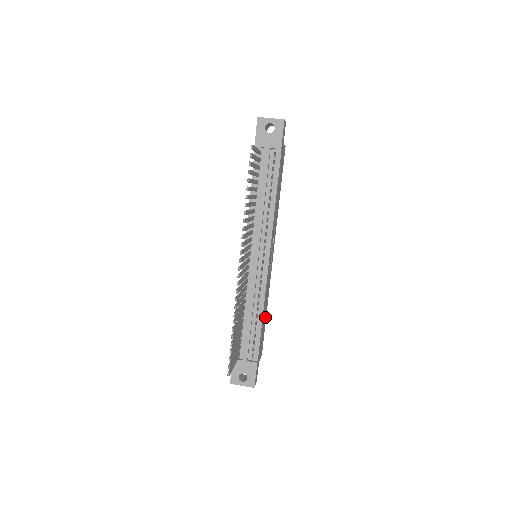
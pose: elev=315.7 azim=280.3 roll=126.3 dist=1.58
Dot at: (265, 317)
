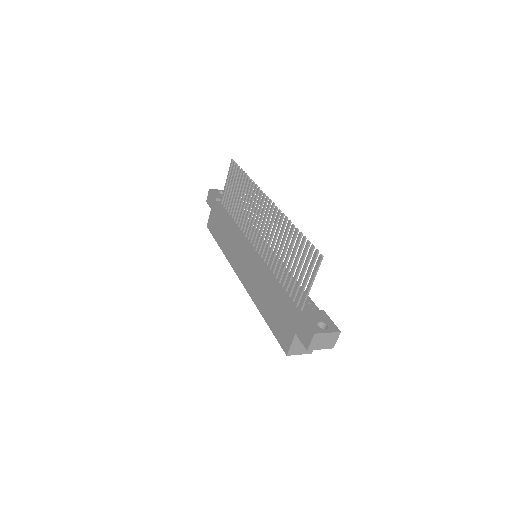
Dot at: occluded
